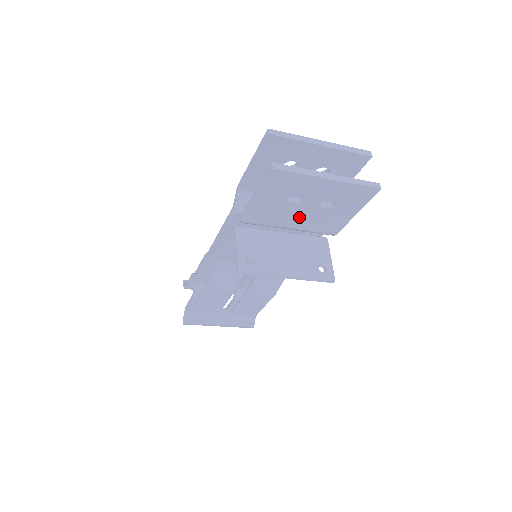
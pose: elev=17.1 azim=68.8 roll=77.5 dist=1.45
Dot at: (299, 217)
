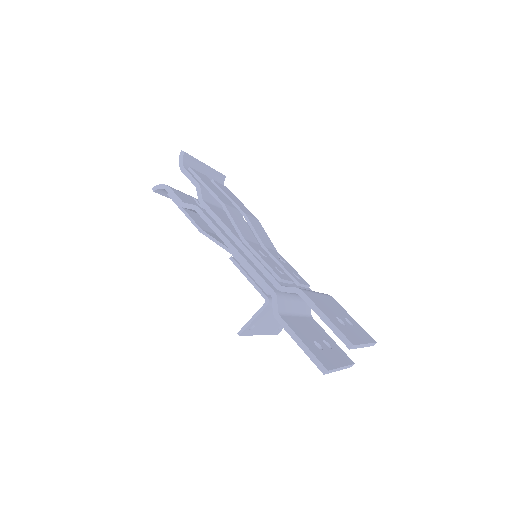
Dot at: occluded
